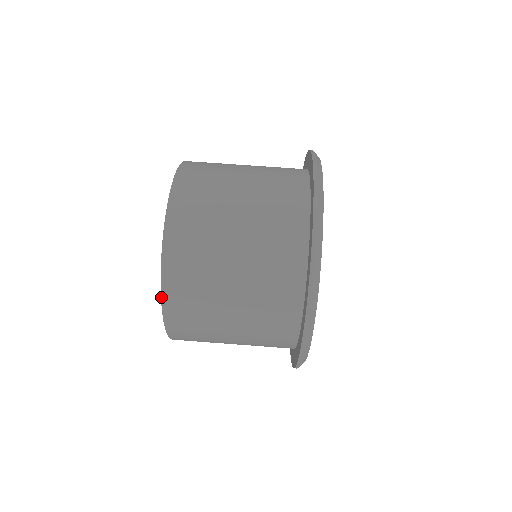
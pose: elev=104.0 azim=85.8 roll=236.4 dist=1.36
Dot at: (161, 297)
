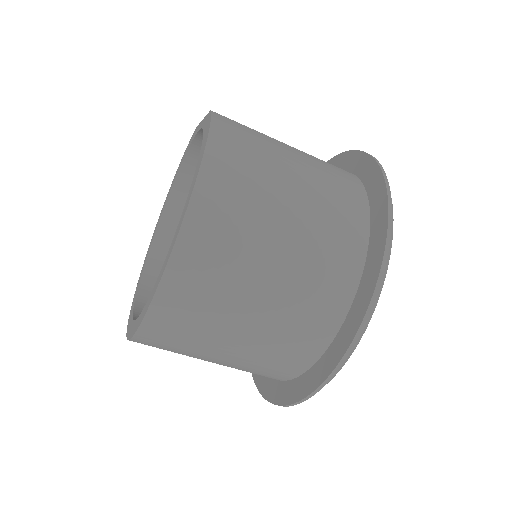
Dot at: occluded
